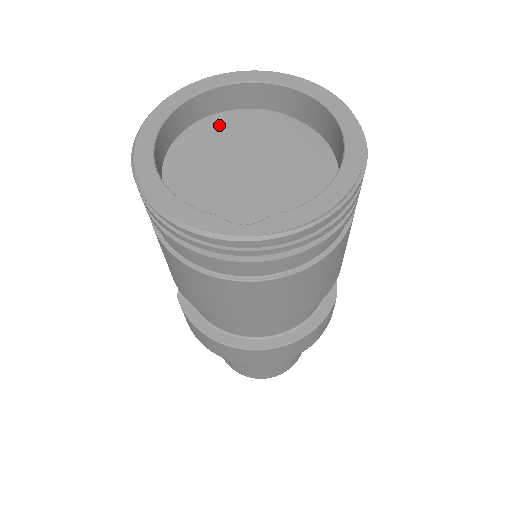
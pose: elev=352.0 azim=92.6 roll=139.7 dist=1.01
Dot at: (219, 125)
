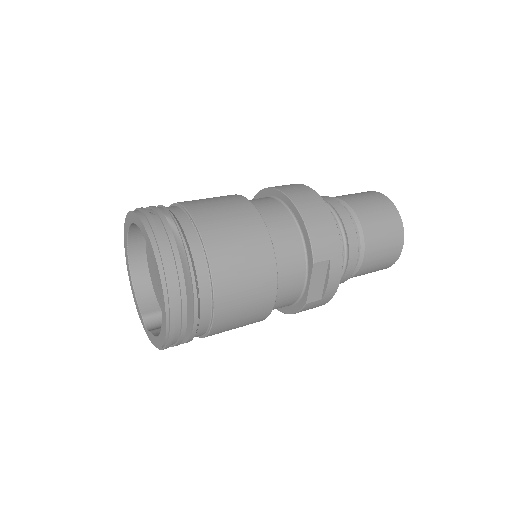
Dot at: occluded
